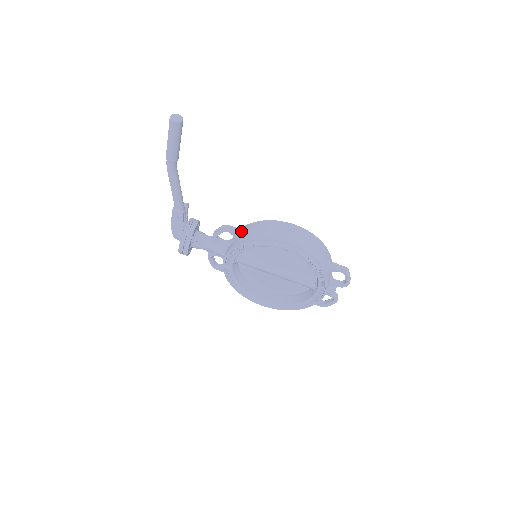
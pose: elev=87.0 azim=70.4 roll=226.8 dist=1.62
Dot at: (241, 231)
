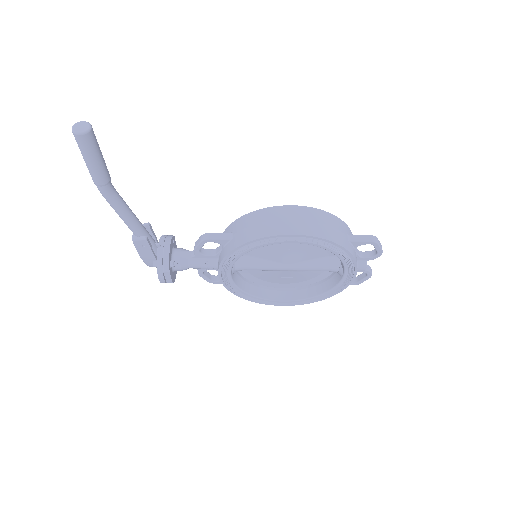
Dot at: (227, 235)
